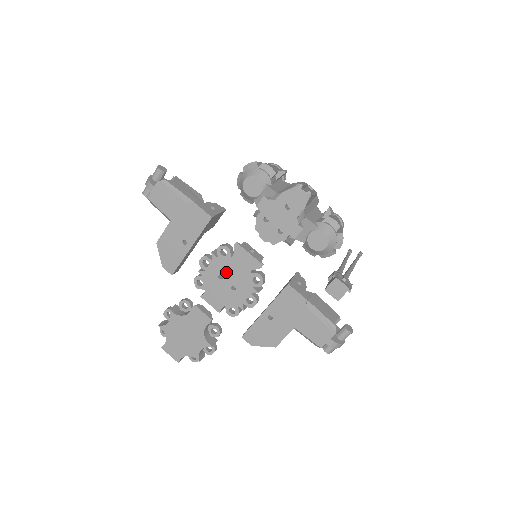
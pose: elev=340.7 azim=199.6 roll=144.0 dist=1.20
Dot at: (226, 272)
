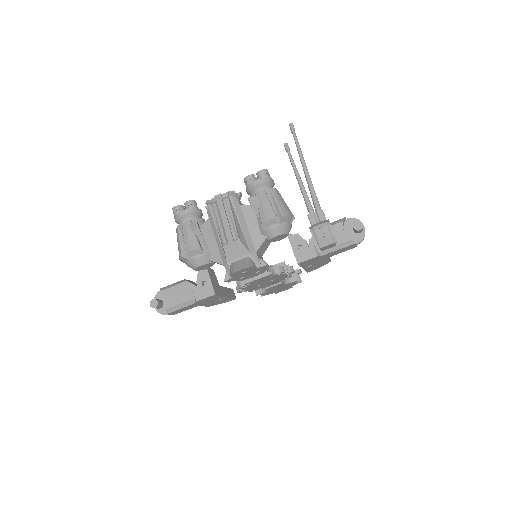
Dot at: (259, 284)
